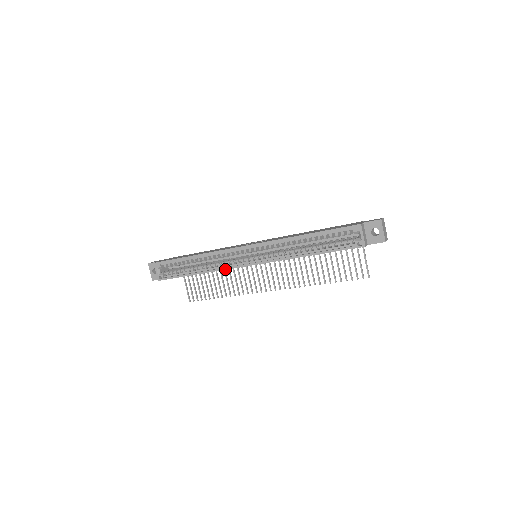
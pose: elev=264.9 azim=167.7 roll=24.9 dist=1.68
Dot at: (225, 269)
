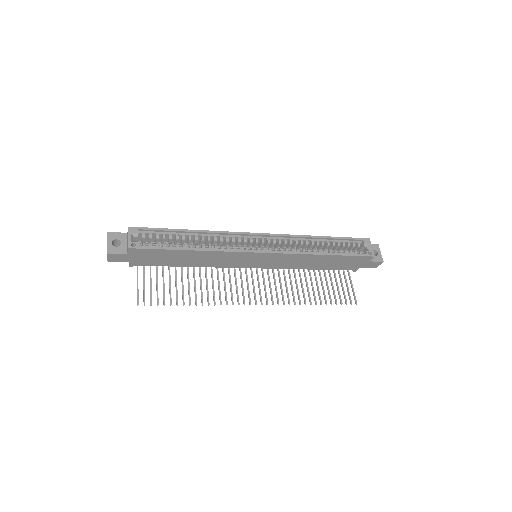
Dot at: (232, 251)
